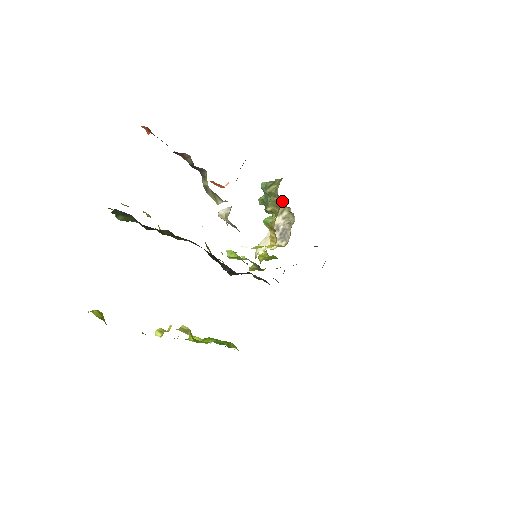
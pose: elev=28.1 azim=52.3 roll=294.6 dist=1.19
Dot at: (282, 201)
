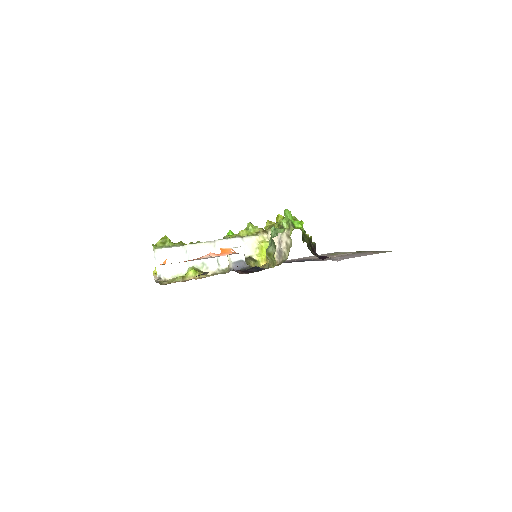
Dot at: occluded
